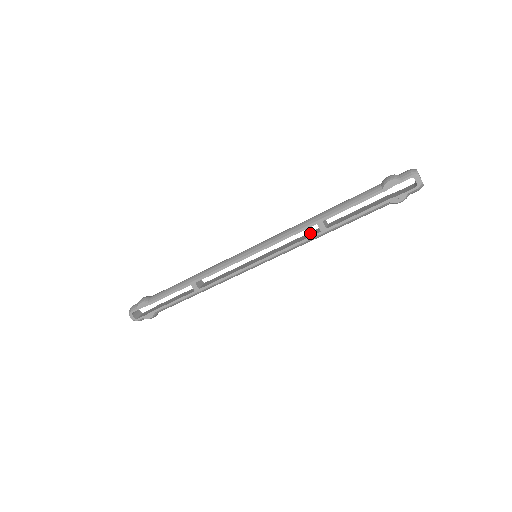
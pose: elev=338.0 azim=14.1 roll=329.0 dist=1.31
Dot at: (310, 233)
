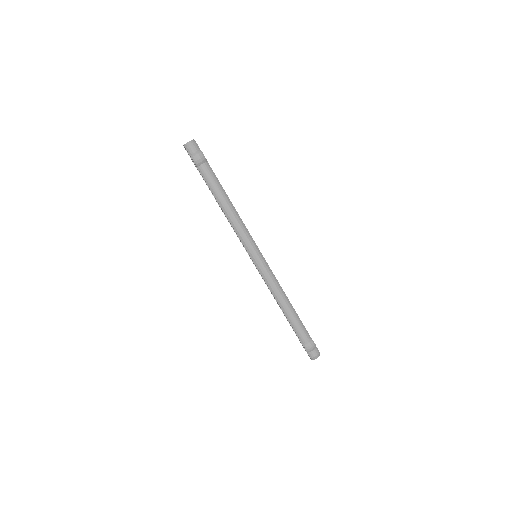
Dot at: occluded
